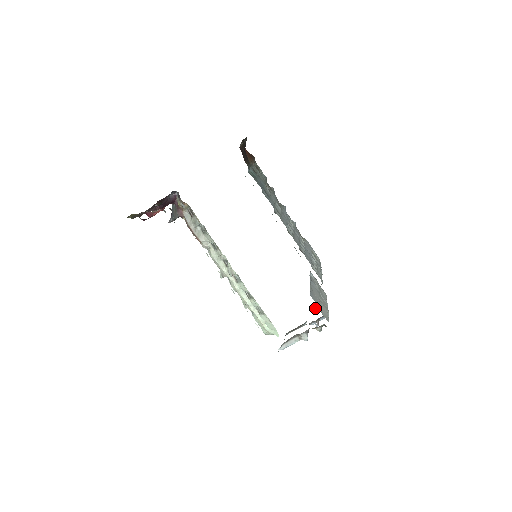
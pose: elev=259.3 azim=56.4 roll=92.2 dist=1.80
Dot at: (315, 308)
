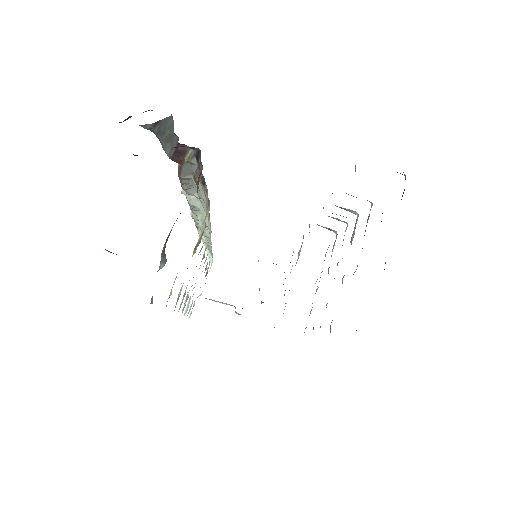
Dot at: occluded
